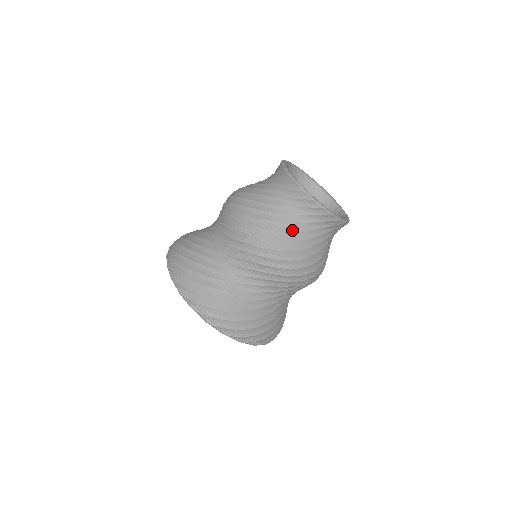
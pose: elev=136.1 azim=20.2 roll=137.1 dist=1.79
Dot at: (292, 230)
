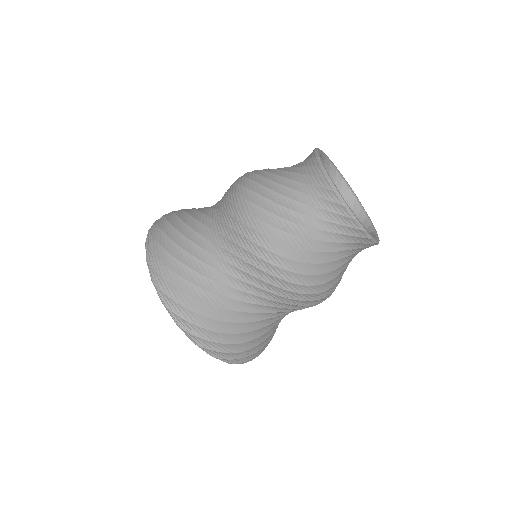
Dot at: (328, 260)
